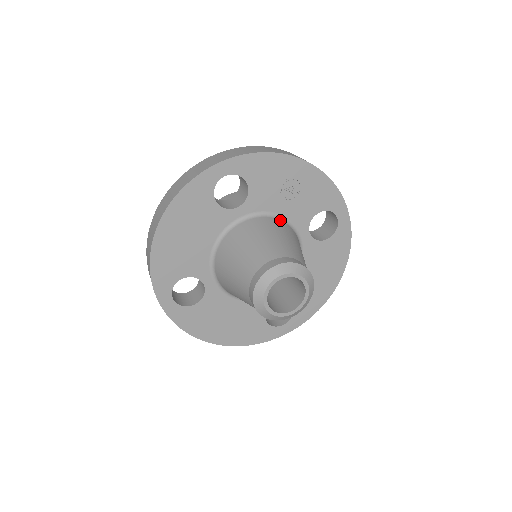
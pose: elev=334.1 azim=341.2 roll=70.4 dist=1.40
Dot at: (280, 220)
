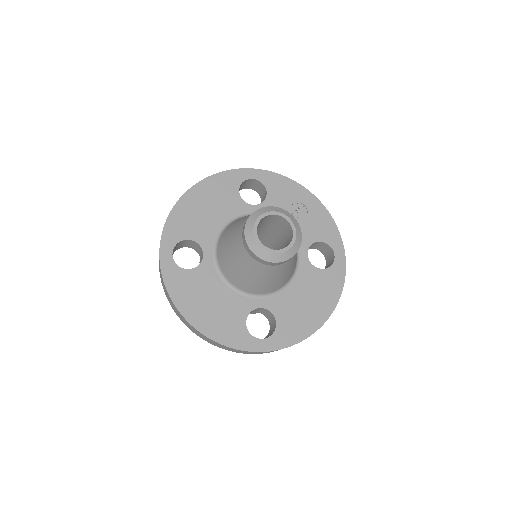
Dot at: occluded
